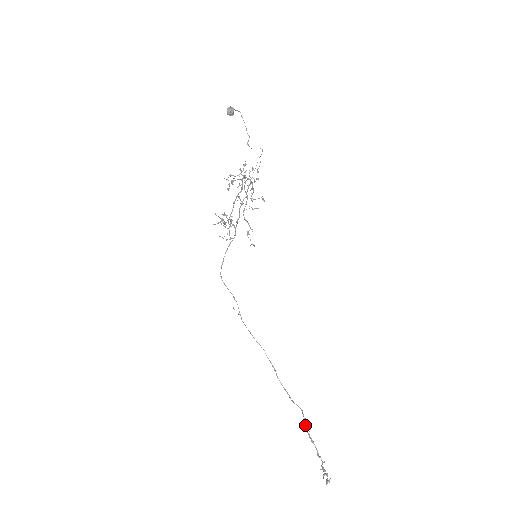
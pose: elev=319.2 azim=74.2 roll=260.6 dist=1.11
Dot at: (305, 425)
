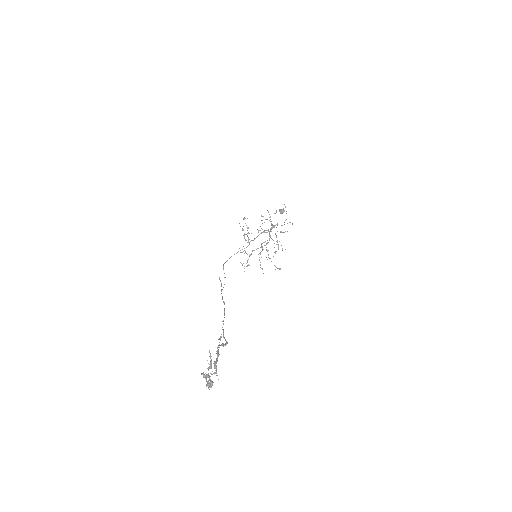
Dot at: (221, 345)
